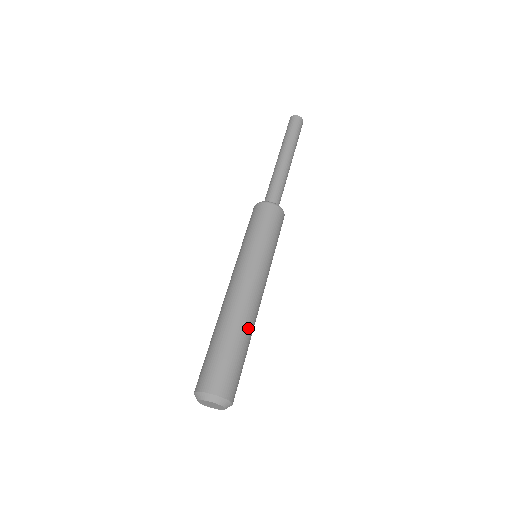
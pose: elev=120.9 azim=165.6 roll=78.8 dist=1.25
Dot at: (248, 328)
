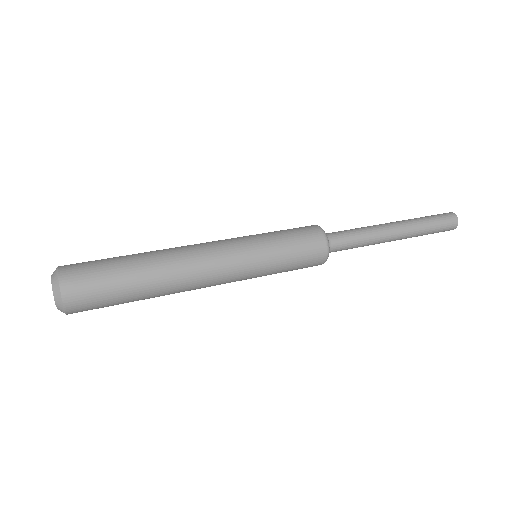
Dot at: (160, 286)
